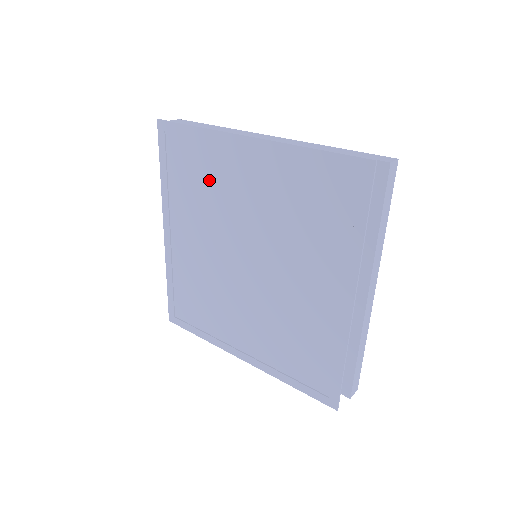
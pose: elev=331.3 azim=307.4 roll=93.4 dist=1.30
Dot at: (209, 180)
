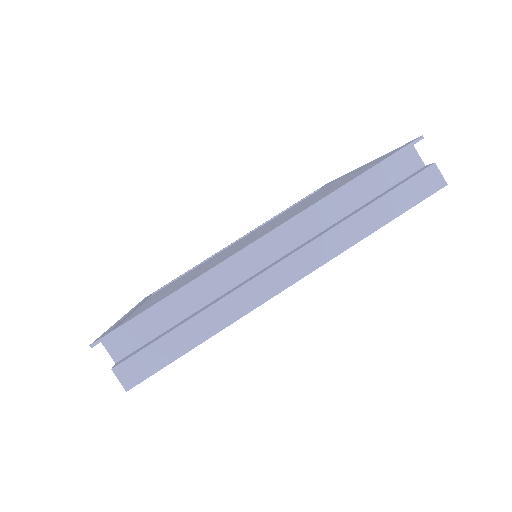
Dot at: occluded
